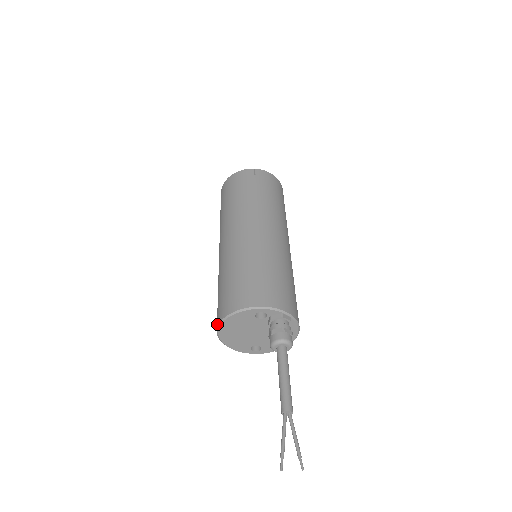
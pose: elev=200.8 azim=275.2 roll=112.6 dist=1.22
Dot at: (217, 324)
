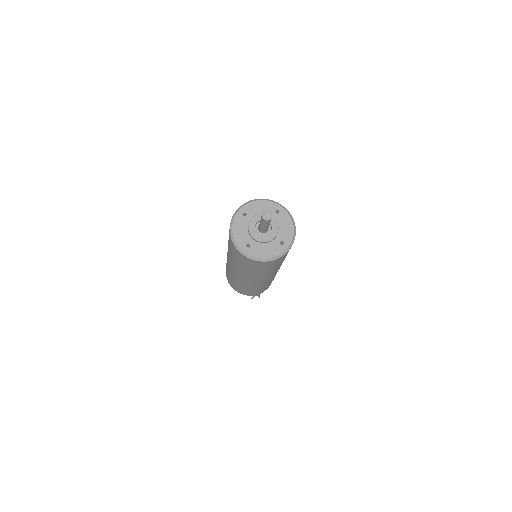
Dot at: occluded
